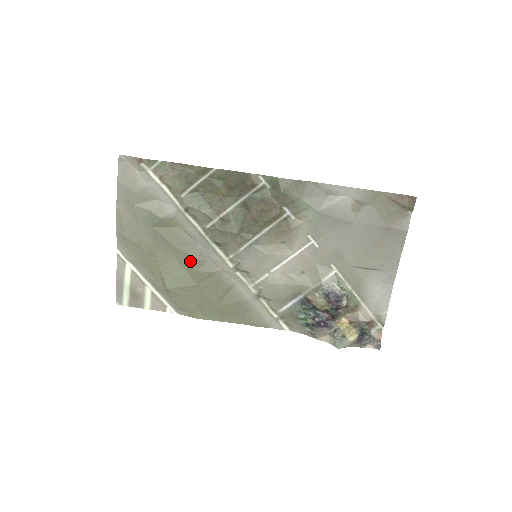
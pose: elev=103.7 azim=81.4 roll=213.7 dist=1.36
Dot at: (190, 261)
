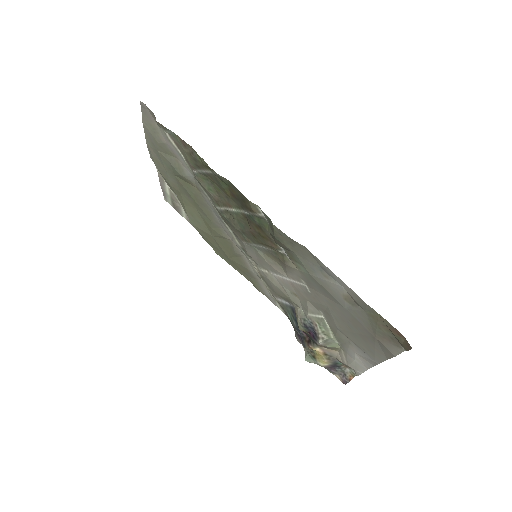
Dot at: (206, 218)
